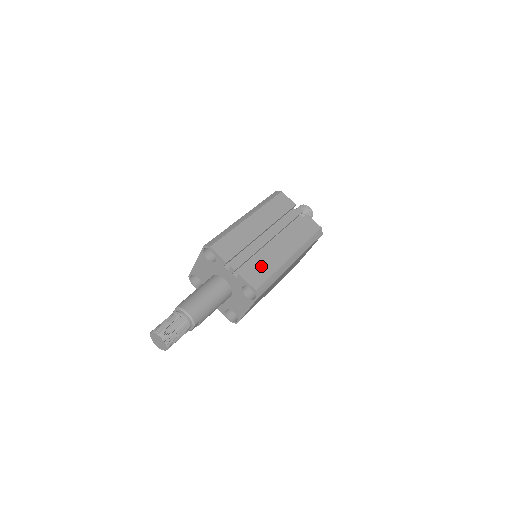
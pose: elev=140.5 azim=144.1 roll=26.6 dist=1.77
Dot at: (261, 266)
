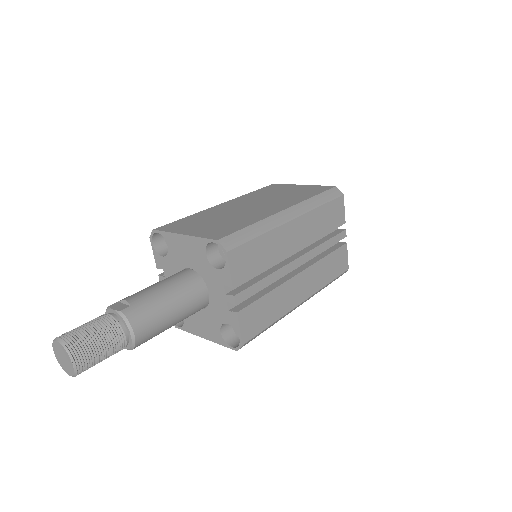
Dot at: (267, 307)
